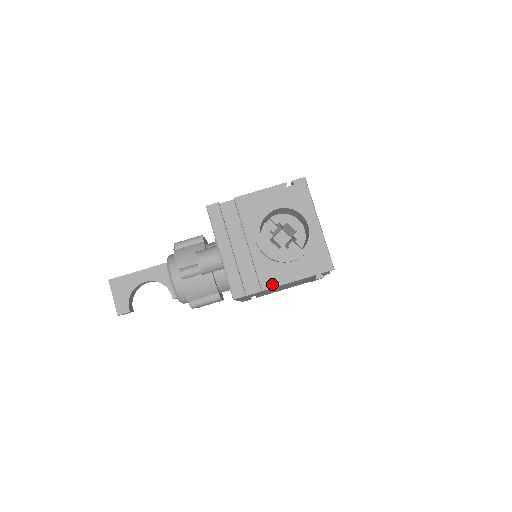
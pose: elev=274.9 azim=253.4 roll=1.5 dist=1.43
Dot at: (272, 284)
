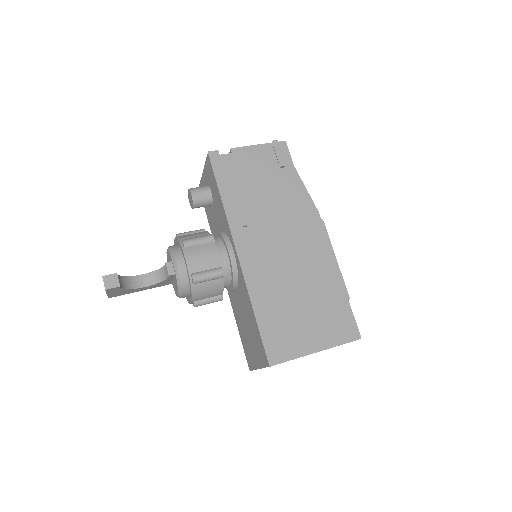
Dot at: (239, 149)
